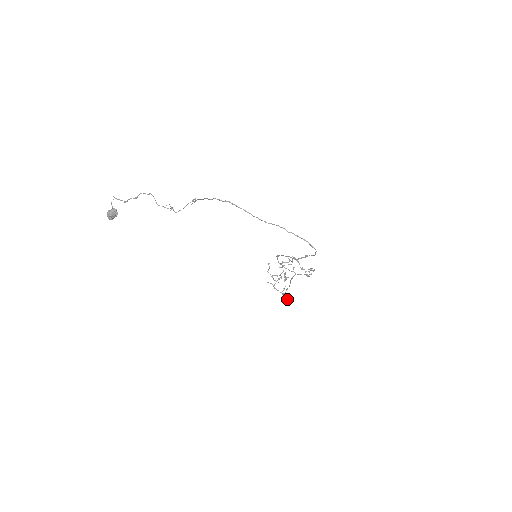
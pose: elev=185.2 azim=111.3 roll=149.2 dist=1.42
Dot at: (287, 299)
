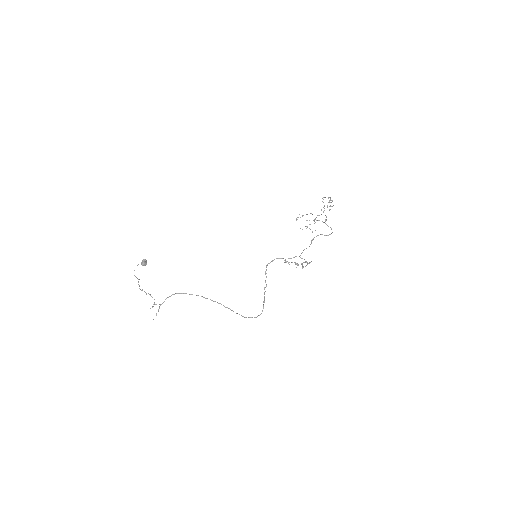
Dot at: (330, 227)
